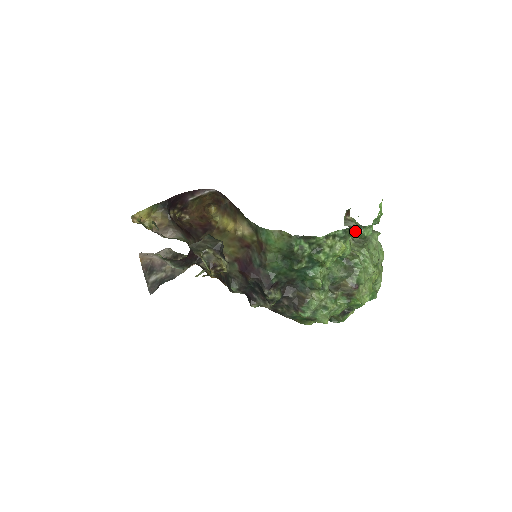
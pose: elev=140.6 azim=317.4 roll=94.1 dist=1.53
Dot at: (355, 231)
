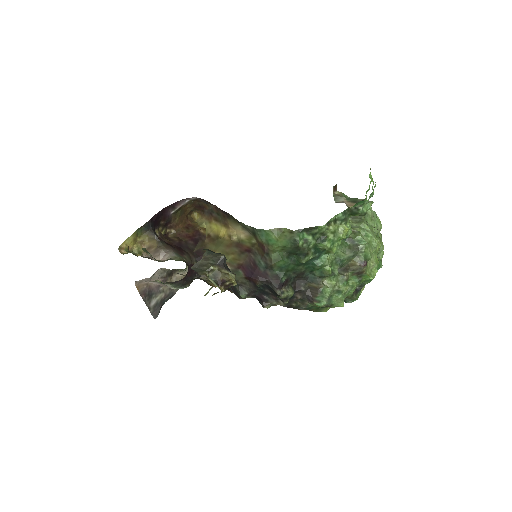
Dot at: (354, 210)
